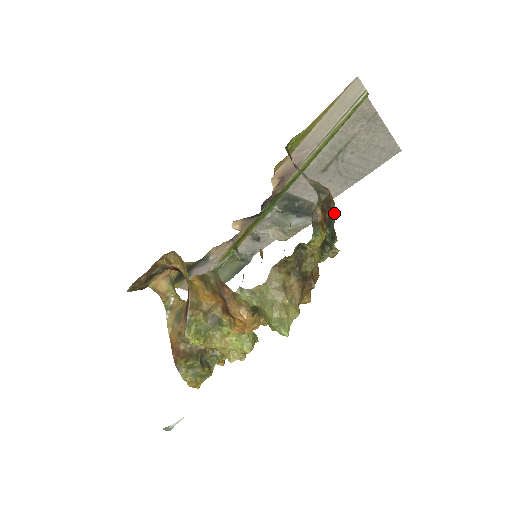
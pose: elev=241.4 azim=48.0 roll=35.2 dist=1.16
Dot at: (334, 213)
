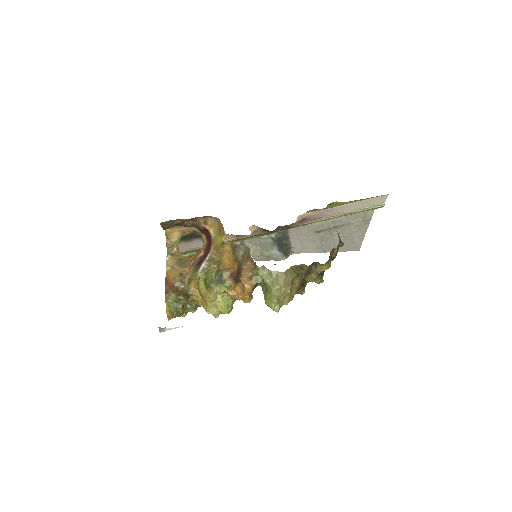
Dot at: (334, 258)
